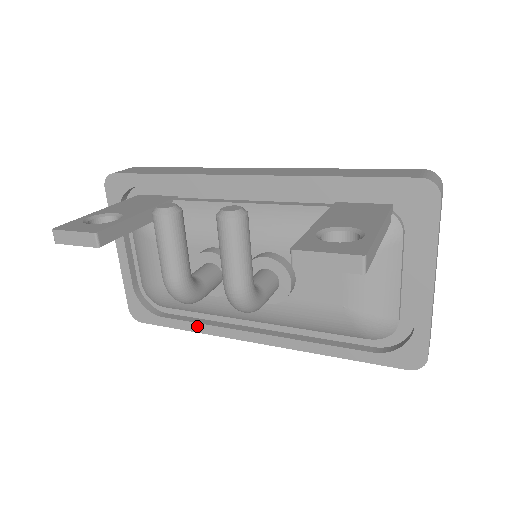
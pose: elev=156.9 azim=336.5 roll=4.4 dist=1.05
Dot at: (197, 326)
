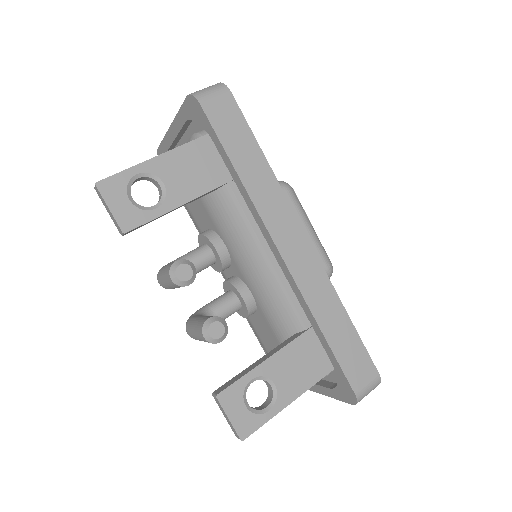
Dot at: occluded
